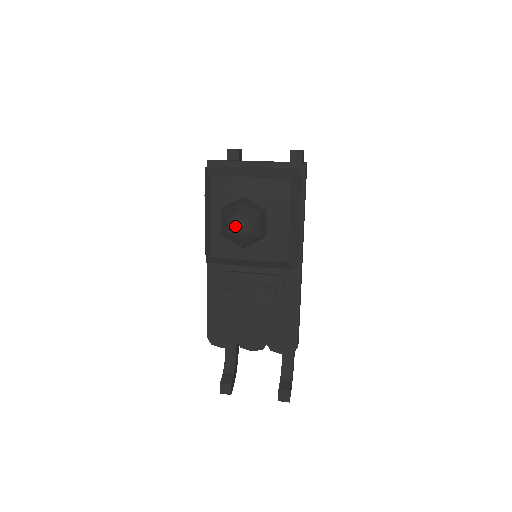
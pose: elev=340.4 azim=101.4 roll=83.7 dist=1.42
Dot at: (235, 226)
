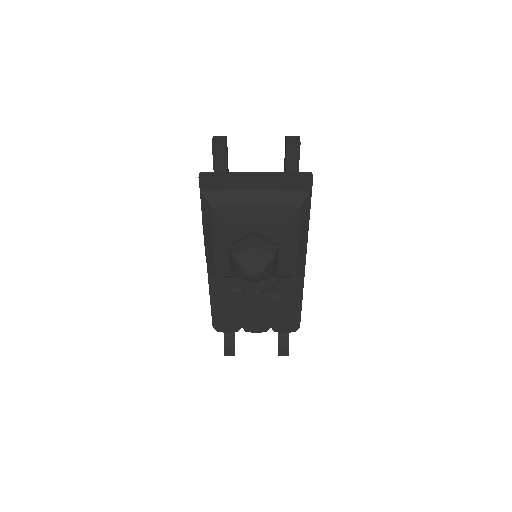
Dot at: (252, 276)
